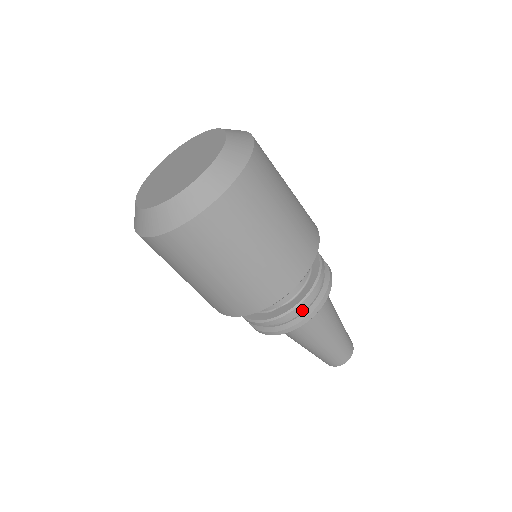
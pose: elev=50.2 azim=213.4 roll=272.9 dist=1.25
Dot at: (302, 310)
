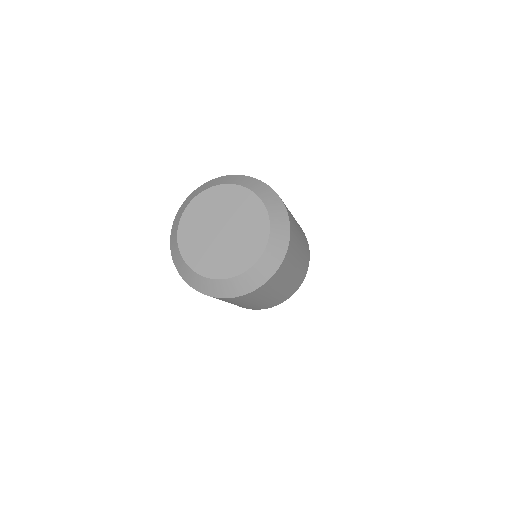
Dot at: occluded
